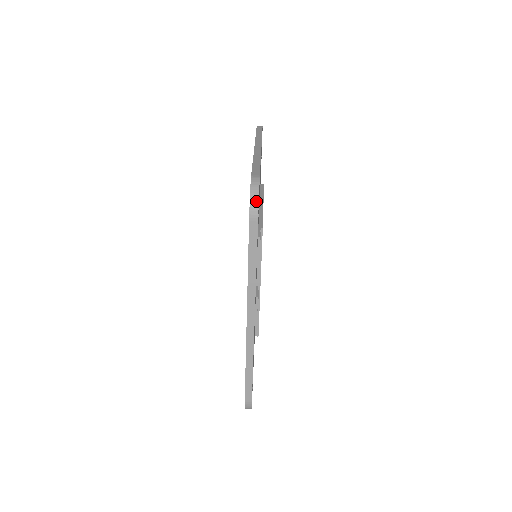
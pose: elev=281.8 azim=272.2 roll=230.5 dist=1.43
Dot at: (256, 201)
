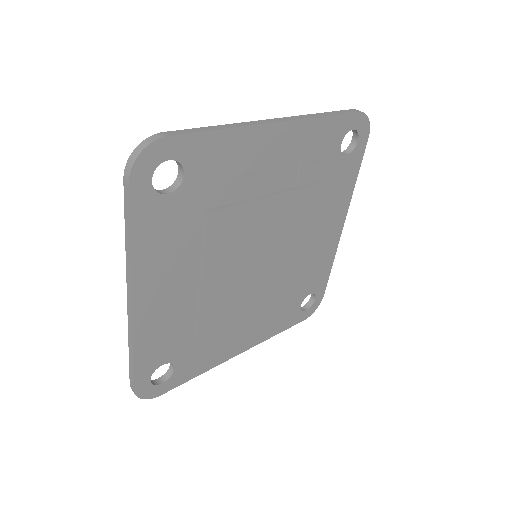
Dot at: (365, 114)
